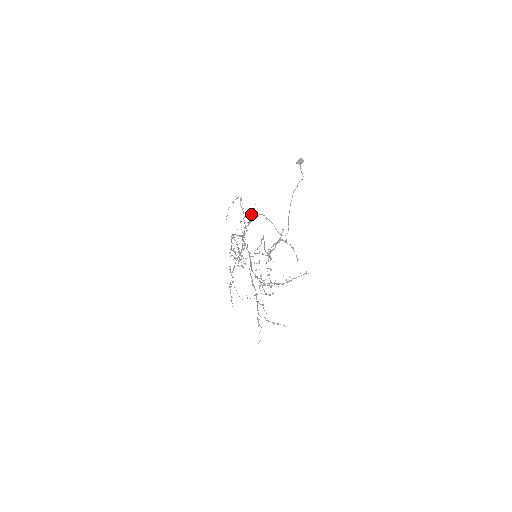
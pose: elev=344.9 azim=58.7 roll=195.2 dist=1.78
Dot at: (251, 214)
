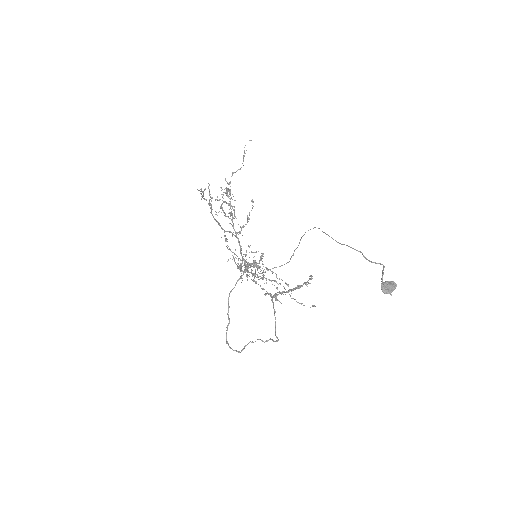
Dot at: occluded
